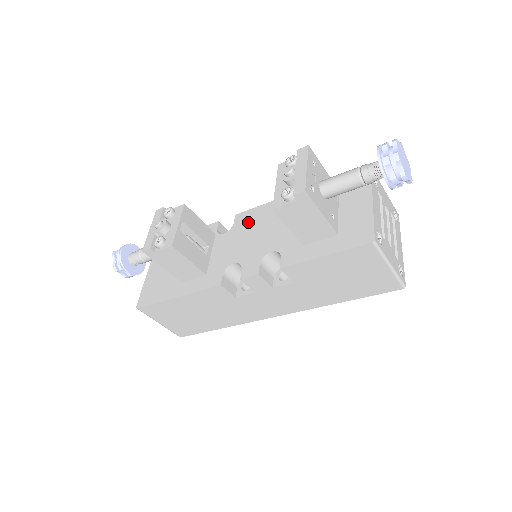
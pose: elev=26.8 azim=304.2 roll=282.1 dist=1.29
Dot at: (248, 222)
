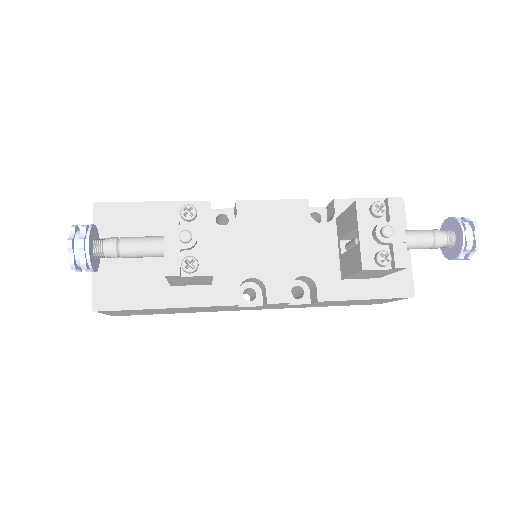
Dot at: (260, 220)
